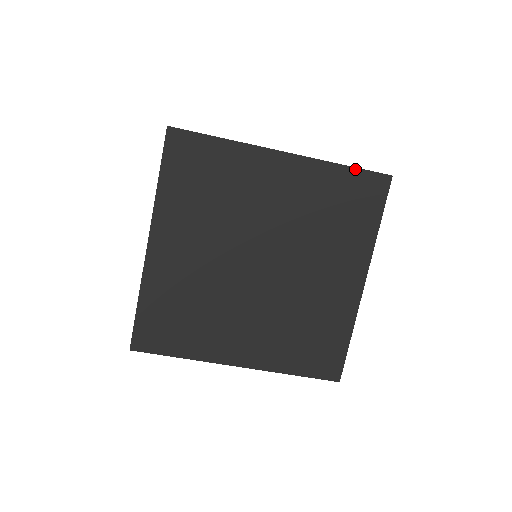
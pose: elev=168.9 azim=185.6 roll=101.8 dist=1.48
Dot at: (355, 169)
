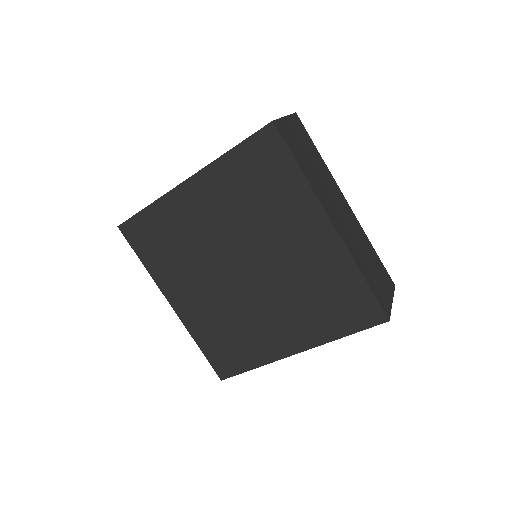
Dot at: (369, 289)
